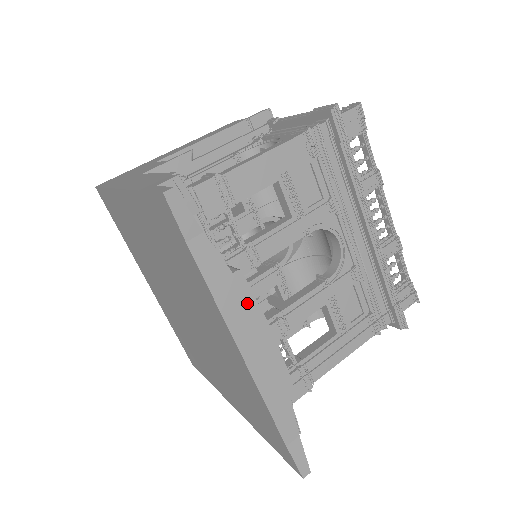
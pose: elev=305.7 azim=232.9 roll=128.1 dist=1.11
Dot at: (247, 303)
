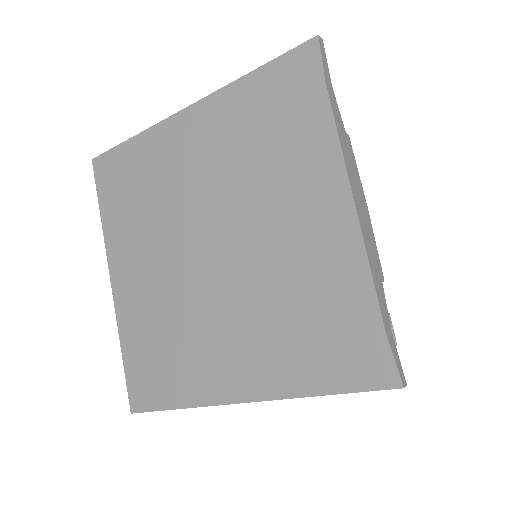
Dot at: (354, 165)
